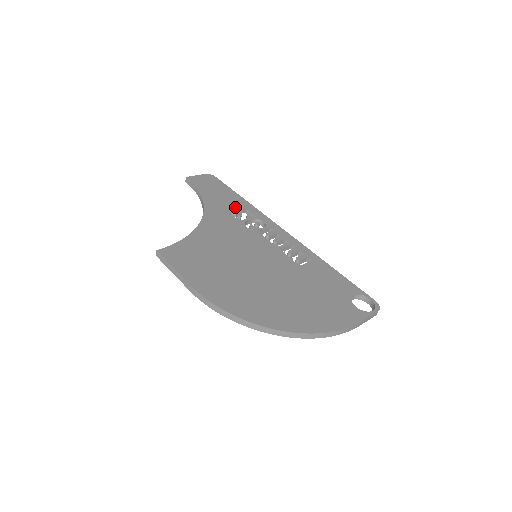
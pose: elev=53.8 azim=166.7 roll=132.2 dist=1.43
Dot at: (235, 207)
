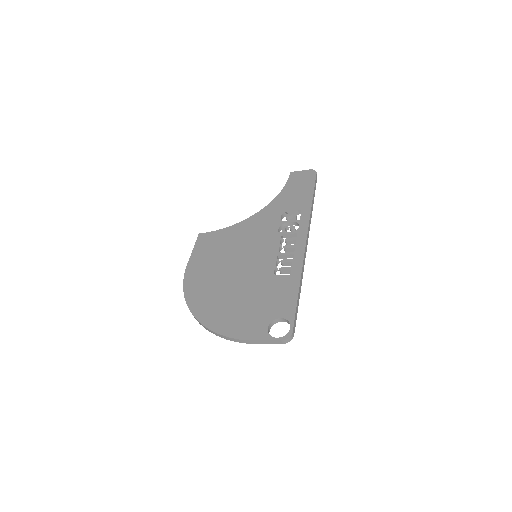
Dot at: (293, 207)
